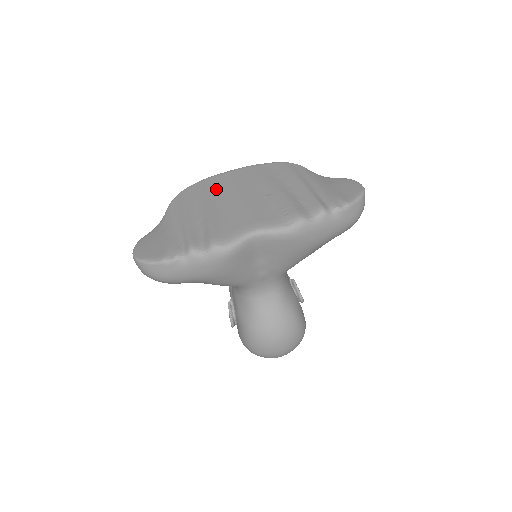
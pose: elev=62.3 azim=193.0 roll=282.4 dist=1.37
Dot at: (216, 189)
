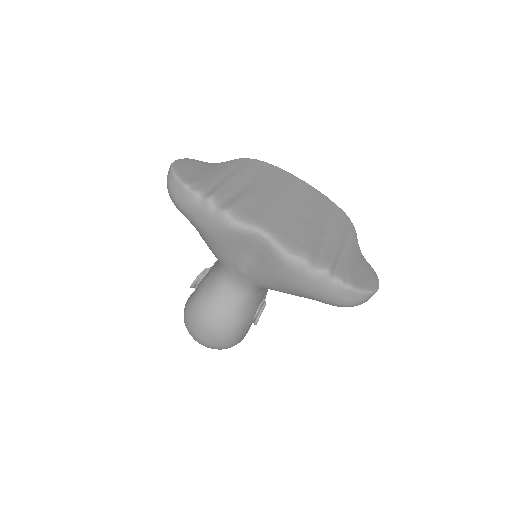
Dot at: (279, 182)
